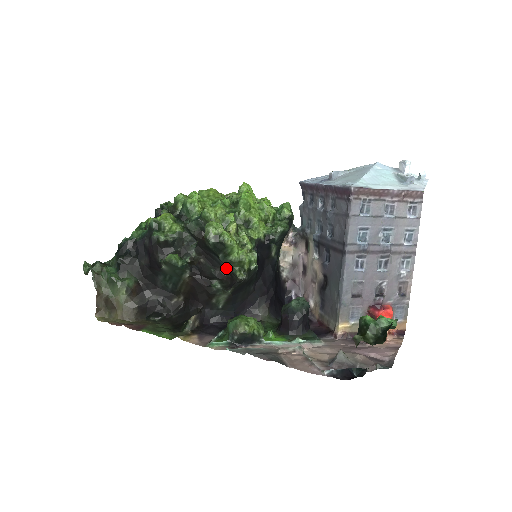
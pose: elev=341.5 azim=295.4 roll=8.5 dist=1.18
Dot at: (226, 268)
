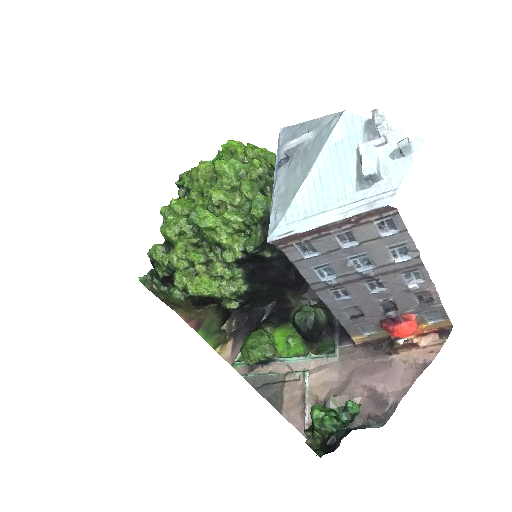
Dot at: occluded
